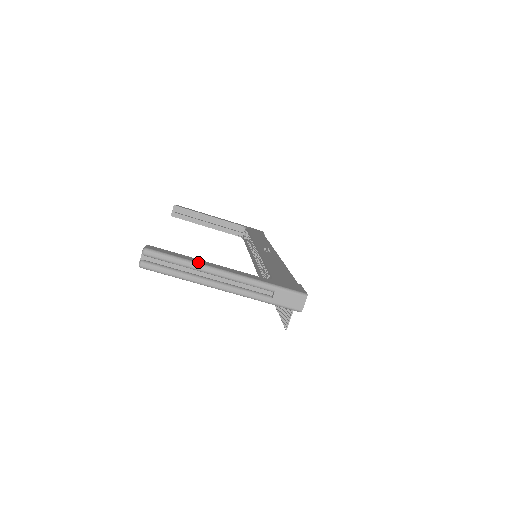
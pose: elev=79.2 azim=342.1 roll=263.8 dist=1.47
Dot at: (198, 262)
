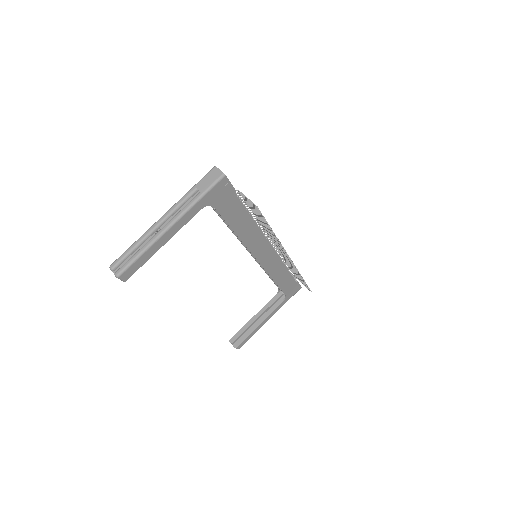
Dot at: (143, 235)
